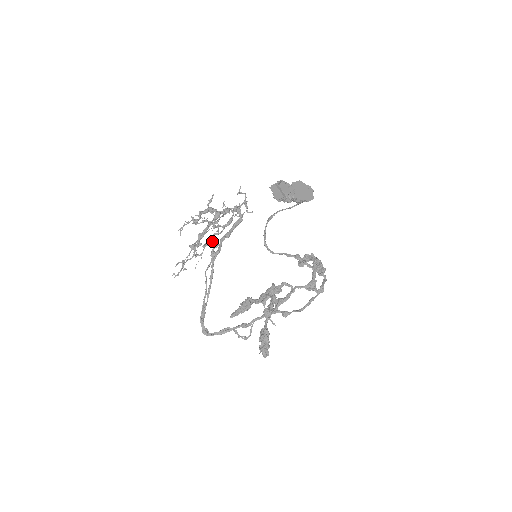
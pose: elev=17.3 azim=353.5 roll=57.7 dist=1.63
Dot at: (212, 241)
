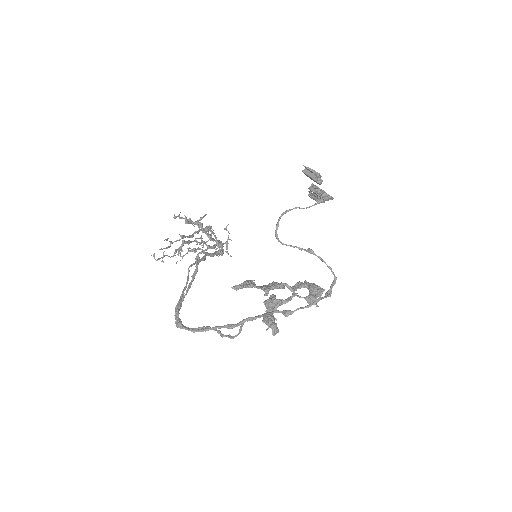
Dot at: (196, 251)
